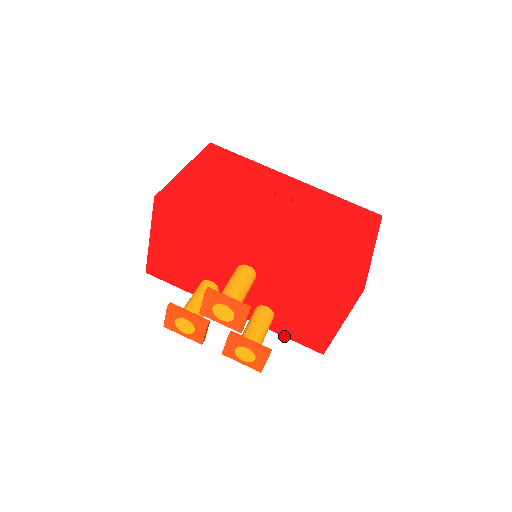
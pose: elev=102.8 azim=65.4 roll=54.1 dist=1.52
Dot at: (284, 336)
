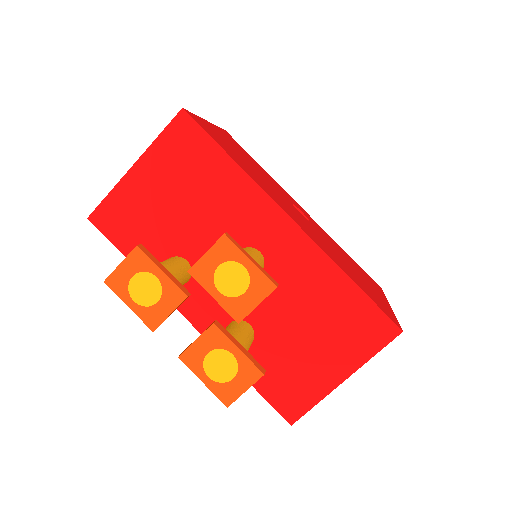
Dot at: occluded
